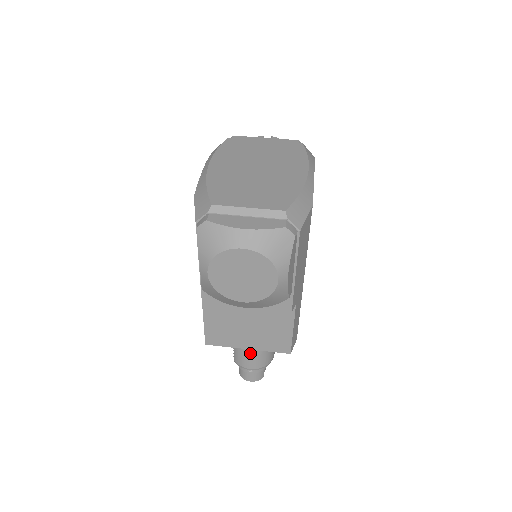
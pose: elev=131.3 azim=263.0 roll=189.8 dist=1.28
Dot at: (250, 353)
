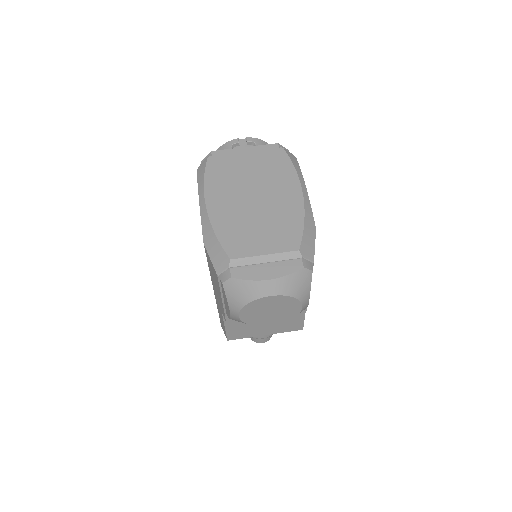
Dot at: occluded
